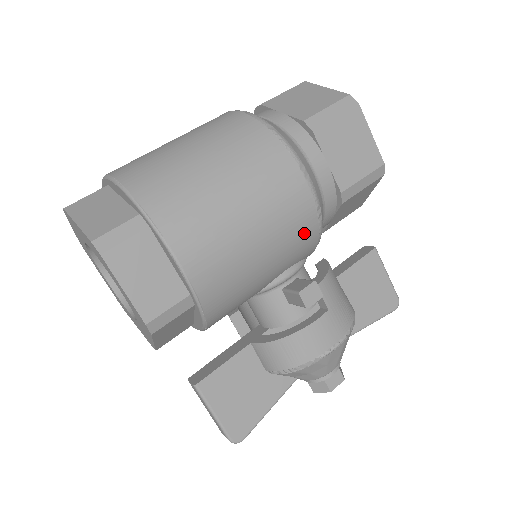
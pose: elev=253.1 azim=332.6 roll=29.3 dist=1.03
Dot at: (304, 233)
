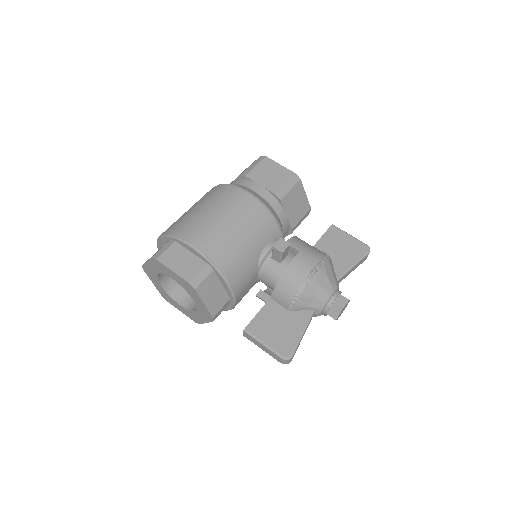
Dot at: (261, 218)
